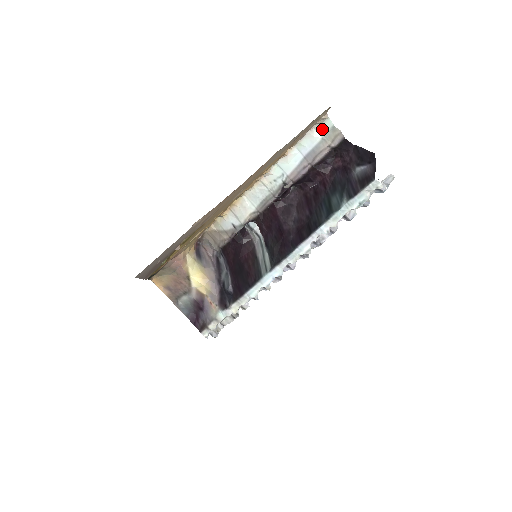
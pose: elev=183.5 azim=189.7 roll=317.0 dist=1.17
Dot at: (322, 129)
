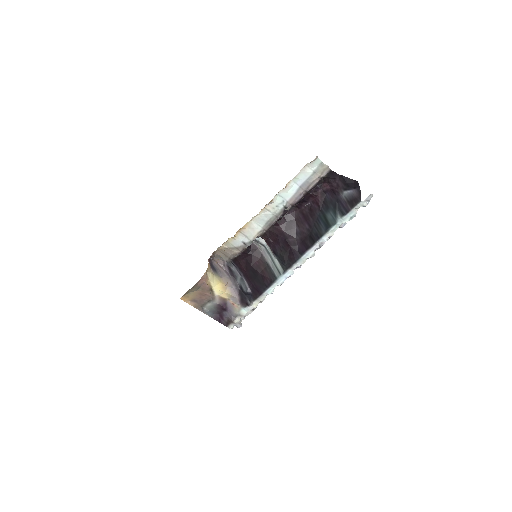
Dot at: (313, 166)
